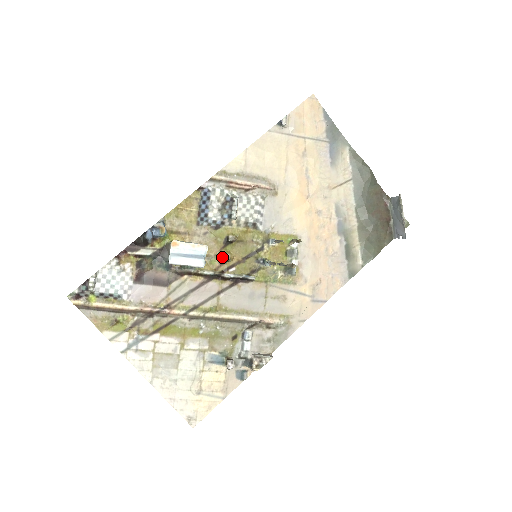
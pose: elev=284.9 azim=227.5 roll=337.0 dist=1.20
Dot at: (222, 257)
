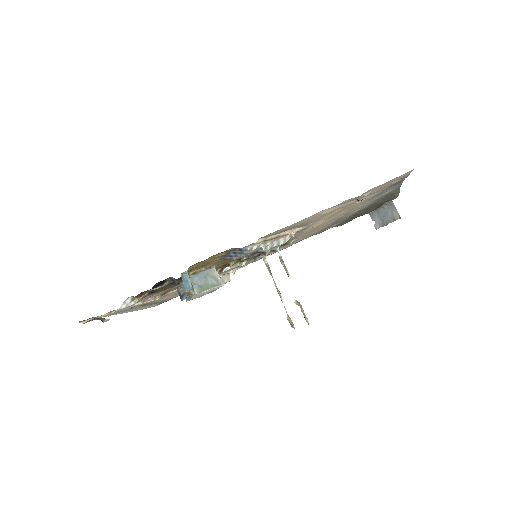
Dot at: (227, 264)
